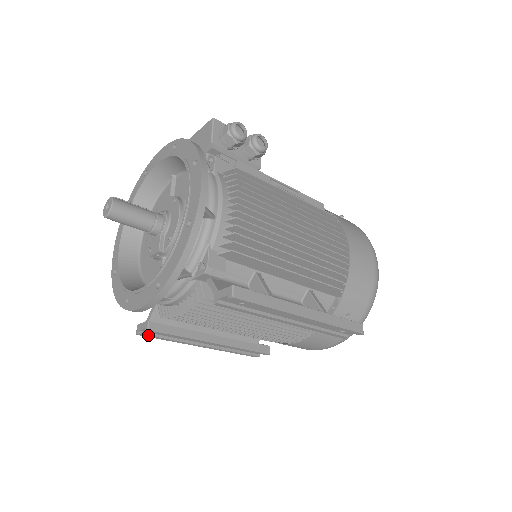
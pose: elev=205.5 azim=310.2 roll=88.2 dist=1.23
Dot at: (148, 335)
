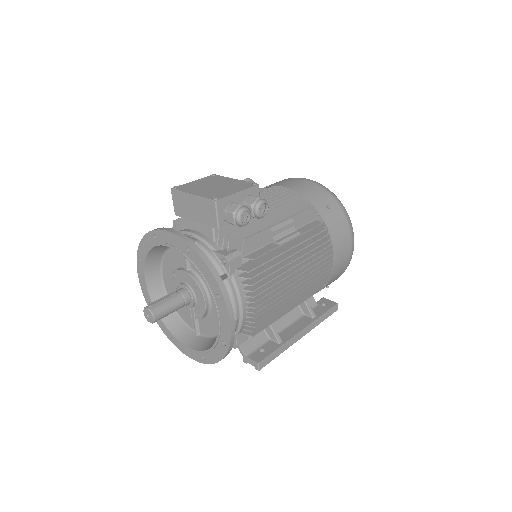
Dot at: occluded
